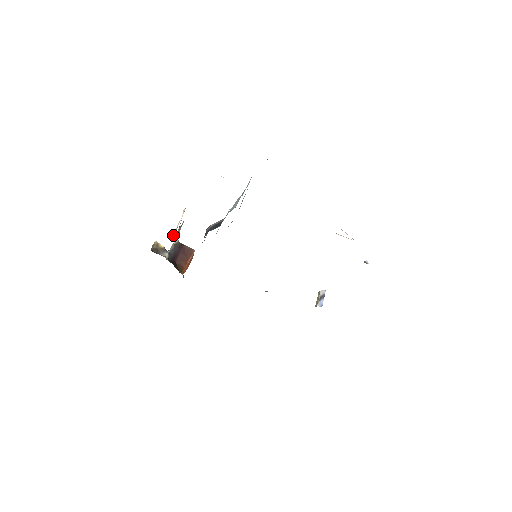
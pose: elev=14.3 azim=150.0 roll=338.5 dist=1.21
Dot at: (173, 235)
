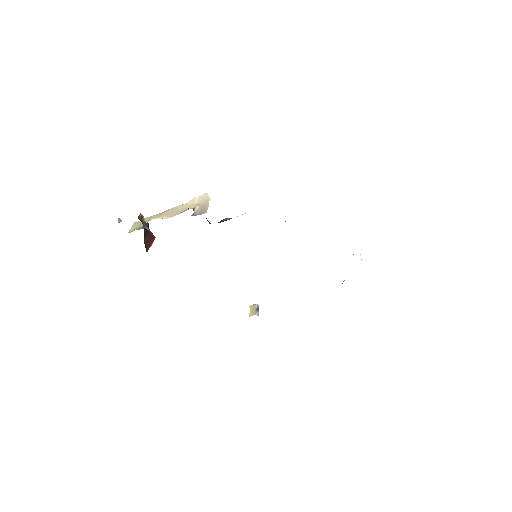
Dot at: (203, 213)
